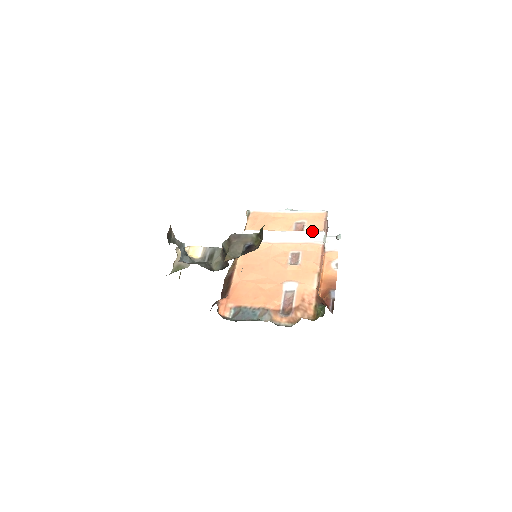
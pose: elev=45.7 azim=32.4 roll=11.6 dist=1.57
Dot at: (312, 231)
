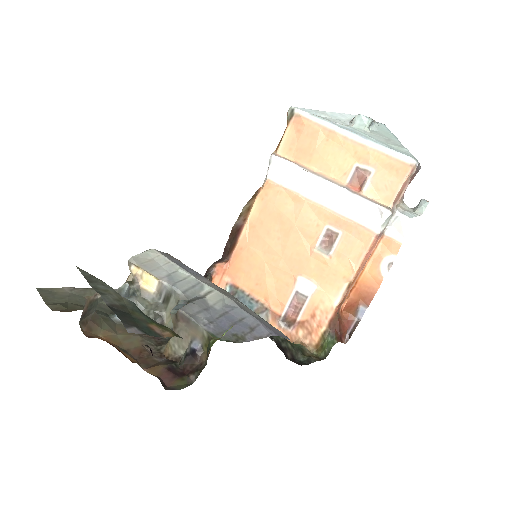
Dot at: (371, 203)
